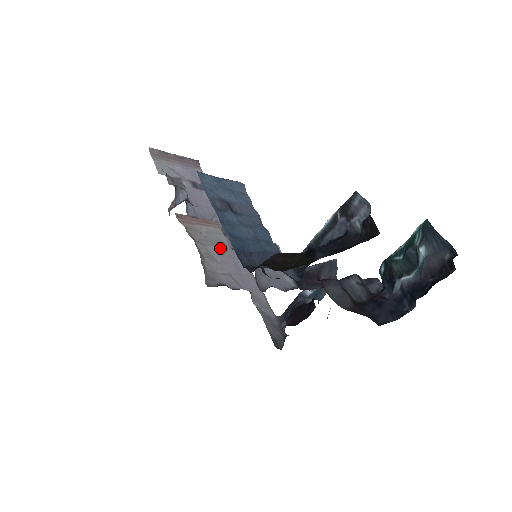
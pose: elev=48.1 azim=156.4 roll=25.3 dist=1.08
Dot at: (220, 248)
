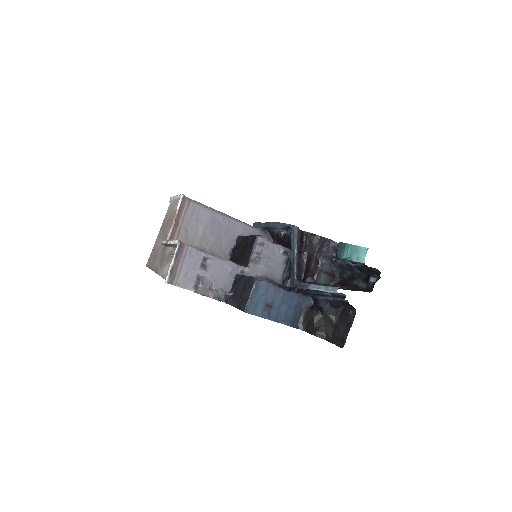
Dot at: (205, 229)
